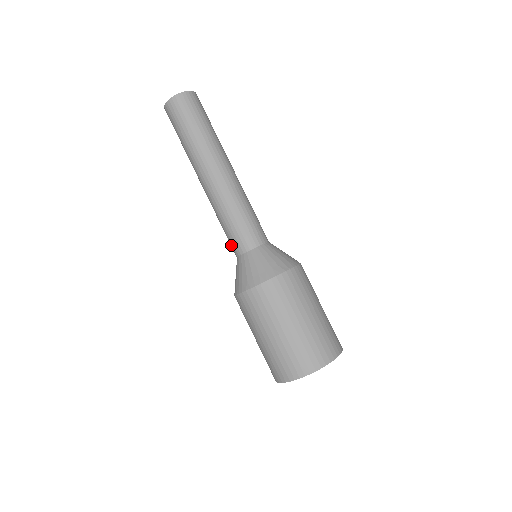
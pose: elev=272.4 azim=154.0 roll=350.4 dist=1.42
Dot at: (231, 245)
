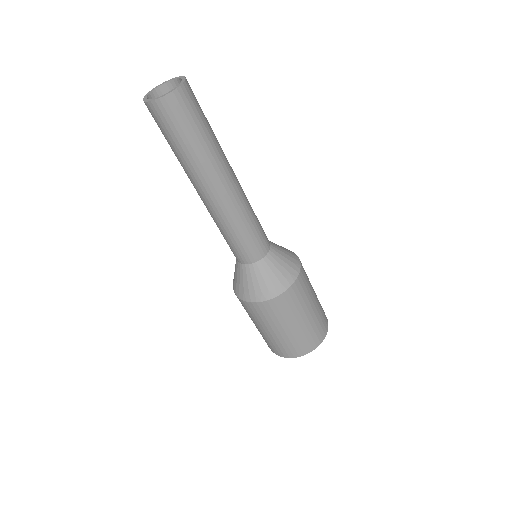
Dot at: (234, 253)
